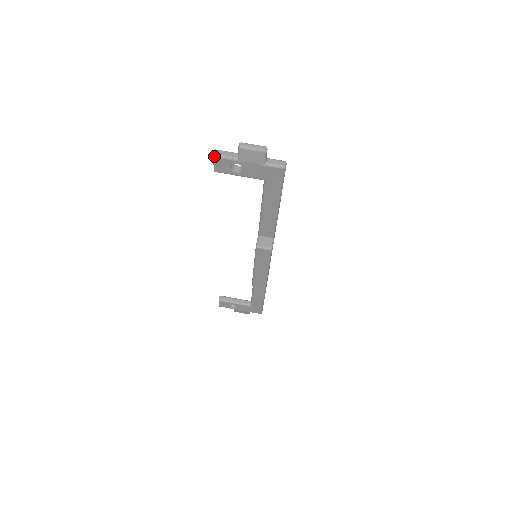
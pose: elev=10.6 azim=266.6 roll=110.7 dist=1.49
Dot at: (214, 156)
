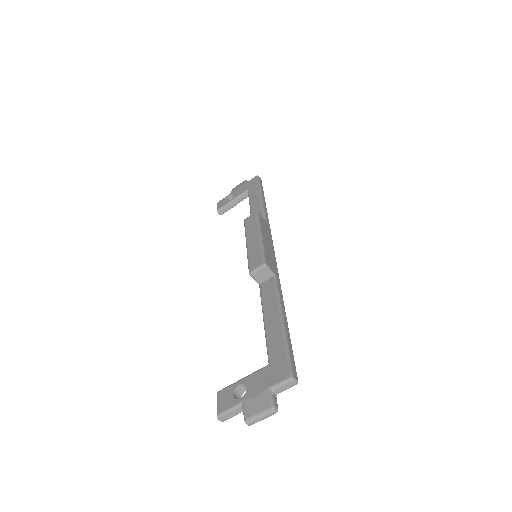
Dot at: (217, 203)
